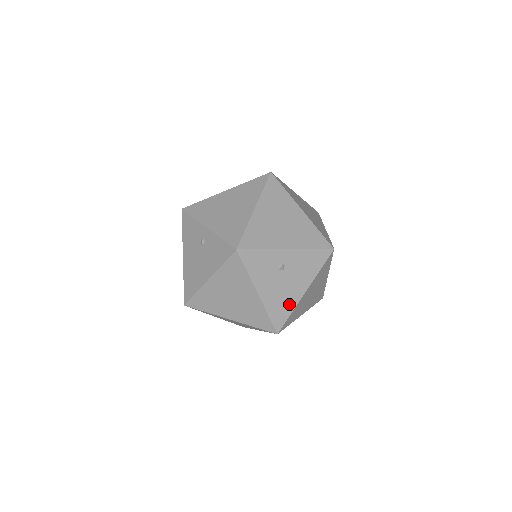
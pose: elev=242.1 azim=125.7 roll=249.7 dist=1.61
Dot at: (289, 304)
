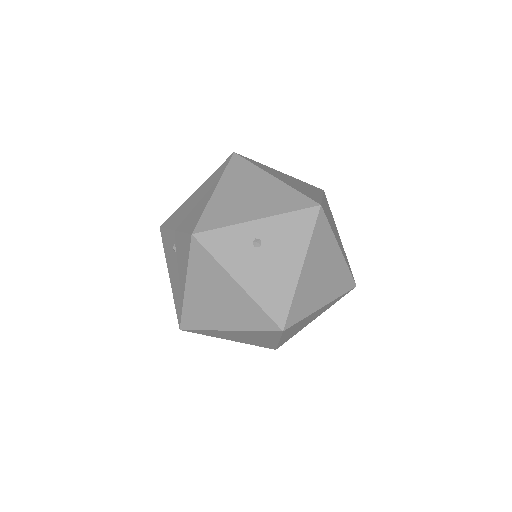
Dot at: (285, 288)
